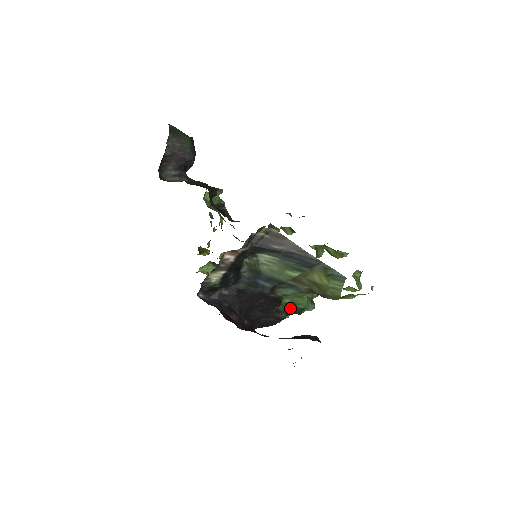
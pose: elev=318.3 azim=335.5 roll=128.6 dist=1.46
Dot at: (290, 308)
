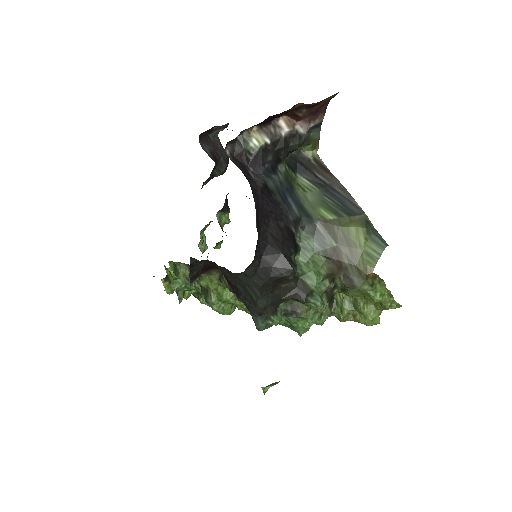
Dot at: (297, 281)
